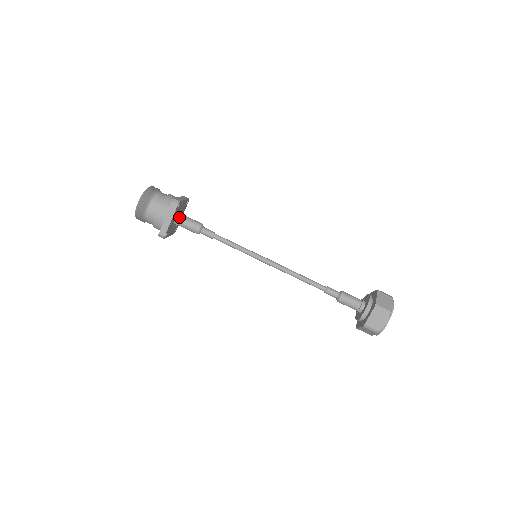
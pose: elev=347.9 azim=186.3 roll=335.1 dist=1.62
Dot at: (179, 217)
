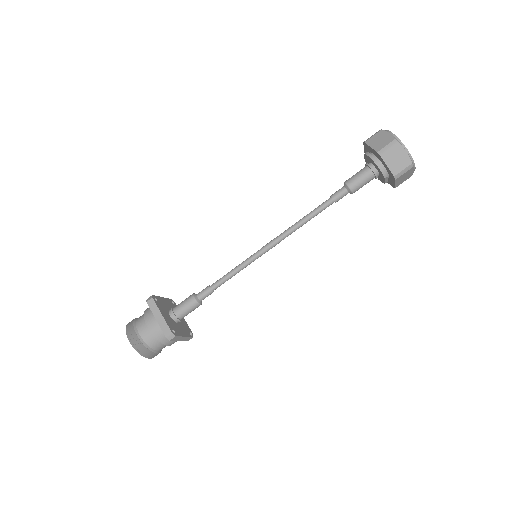
Dot at: (178, 321)
